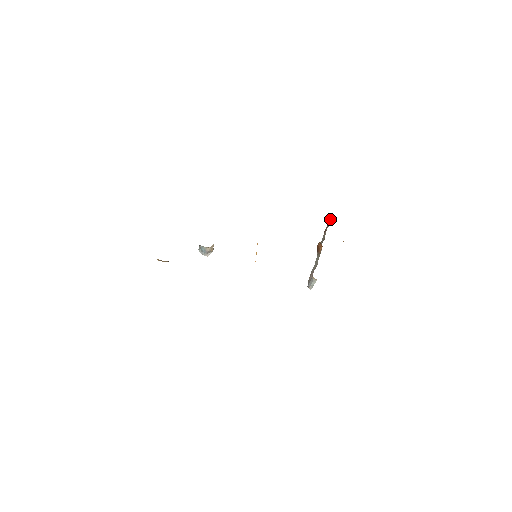
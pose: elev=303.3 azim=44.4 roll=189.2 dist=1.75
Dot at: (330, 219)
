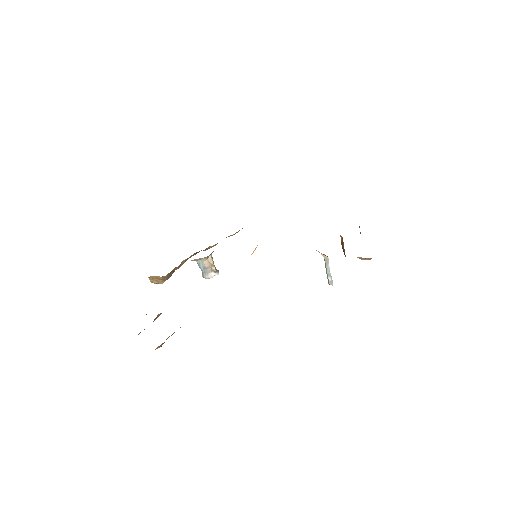
Dot at: occluded
